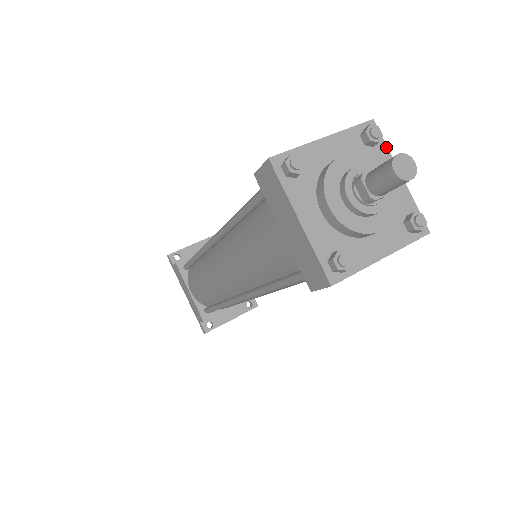
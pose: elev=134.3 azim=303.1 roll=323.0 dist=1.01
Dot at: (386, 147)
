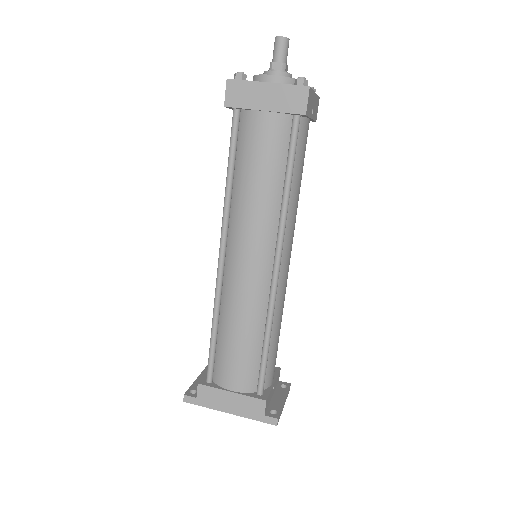
Dot at: occluded
